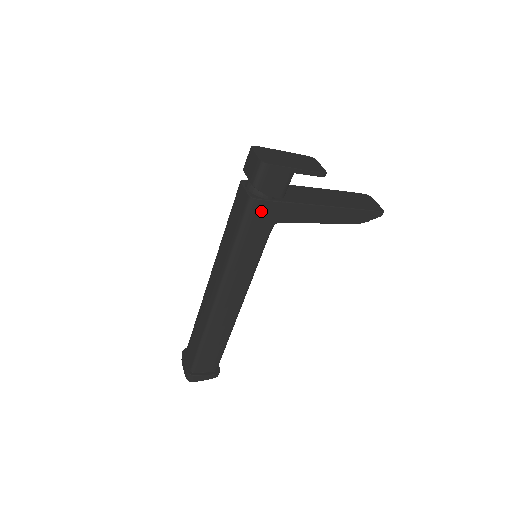
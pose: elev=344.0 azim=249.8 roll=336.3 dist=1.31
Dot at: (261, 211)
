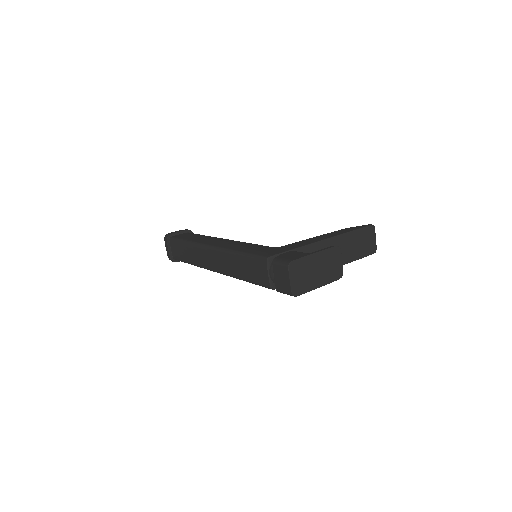
Dot at: occluded
